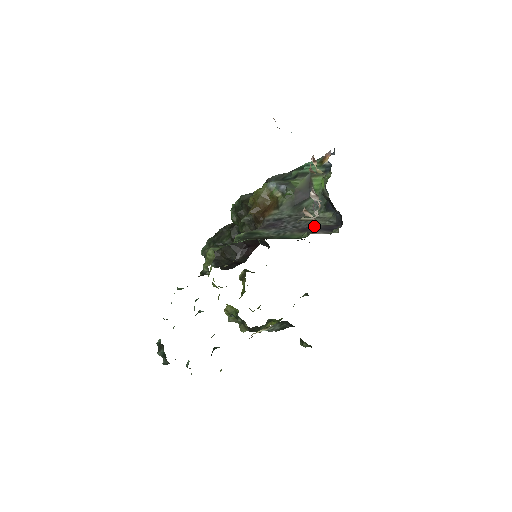
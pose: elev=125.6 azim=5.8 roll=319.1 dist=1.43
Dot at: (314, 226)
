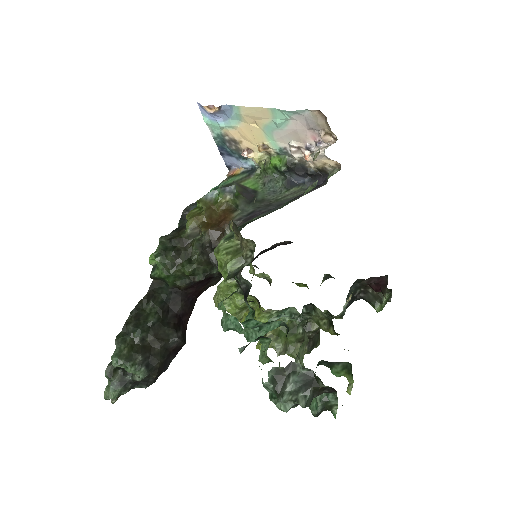
Dot at: (296, 196)
